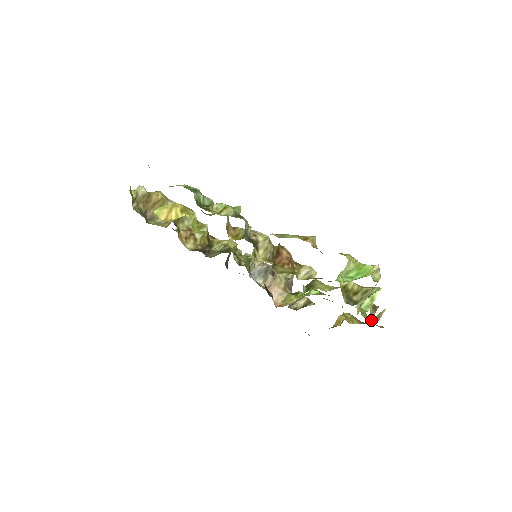
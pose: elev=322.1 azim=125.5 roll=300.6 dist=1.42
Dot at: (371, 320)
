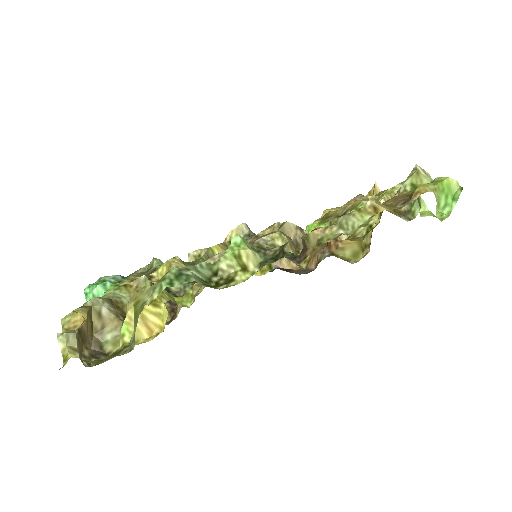
Dot at: occluded
